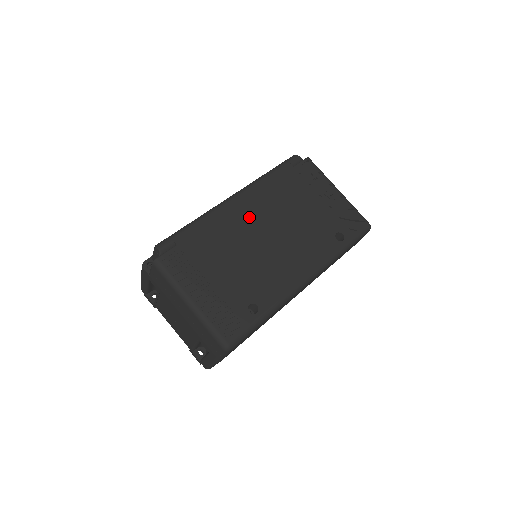
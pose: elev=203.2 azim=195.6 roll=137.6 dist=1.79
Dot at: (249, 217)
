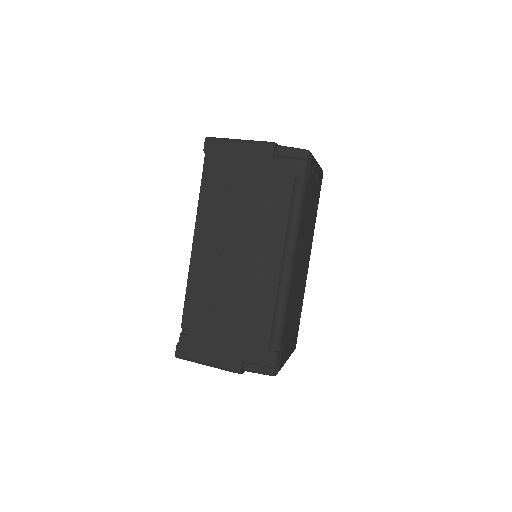
Dot at: occluded
